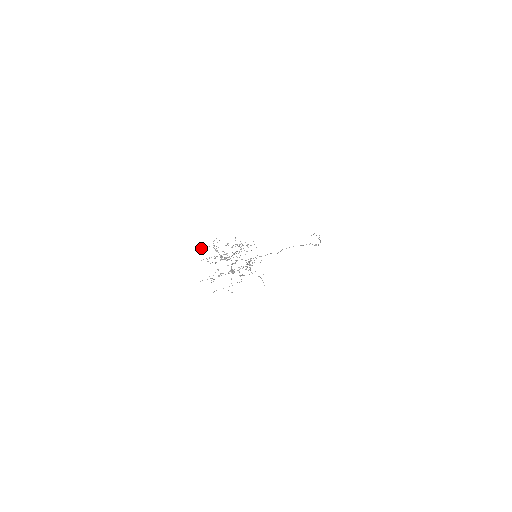
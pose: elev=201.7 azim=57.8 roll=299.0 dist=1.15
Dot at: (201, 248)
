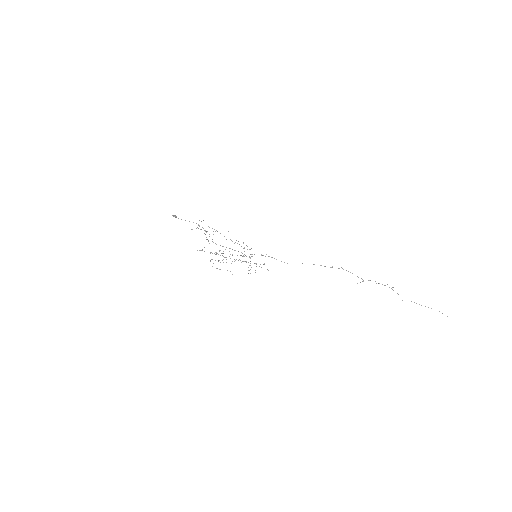
Dot at: occluded
